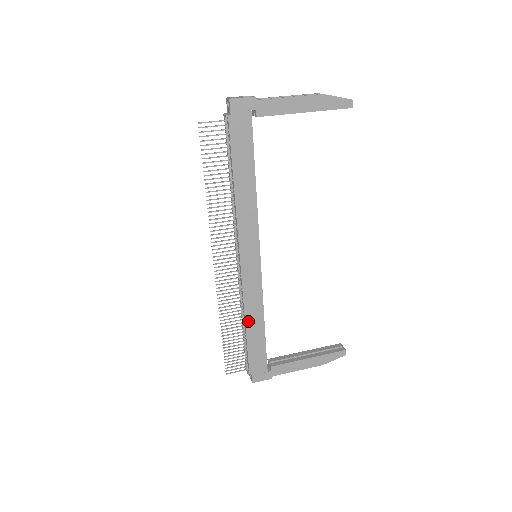
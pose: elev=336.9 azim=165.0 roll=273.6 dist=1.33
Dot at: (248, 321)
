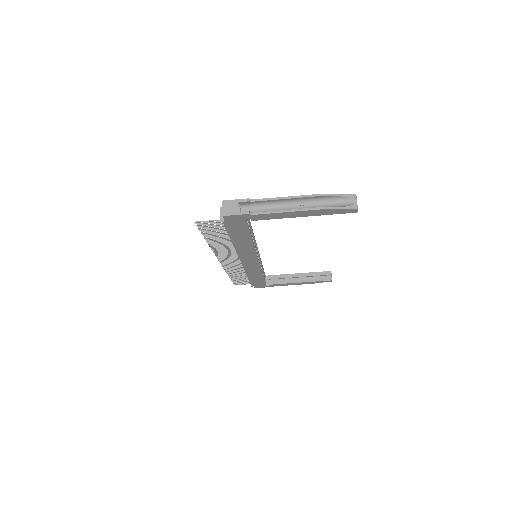
Dot at: (250, 276)
